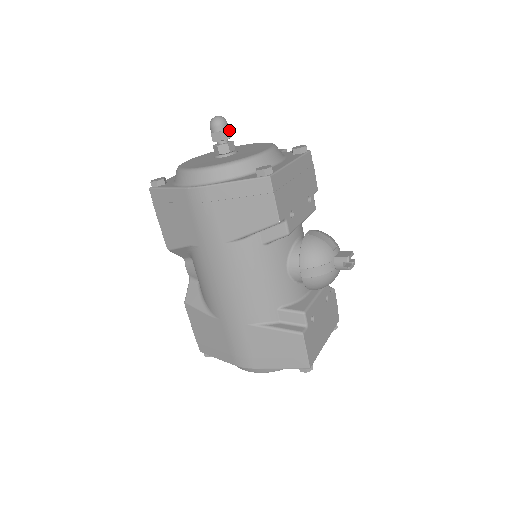
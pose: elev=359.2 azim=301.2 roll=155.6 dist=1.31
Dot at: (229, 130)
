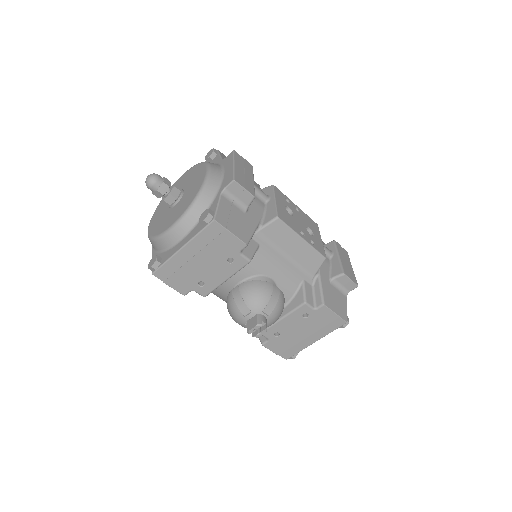
Dot at: (158, 191)
